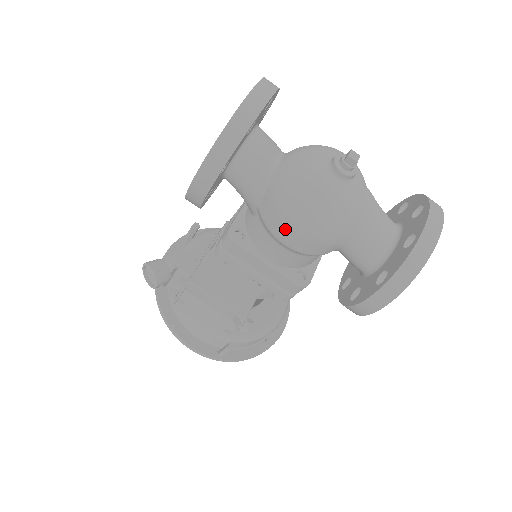
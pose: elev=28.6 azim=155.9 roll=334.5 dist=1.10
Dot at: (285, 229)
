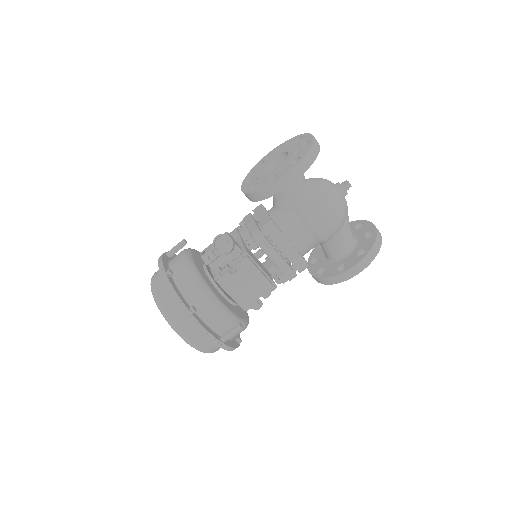
Dot at: (320, 216)
